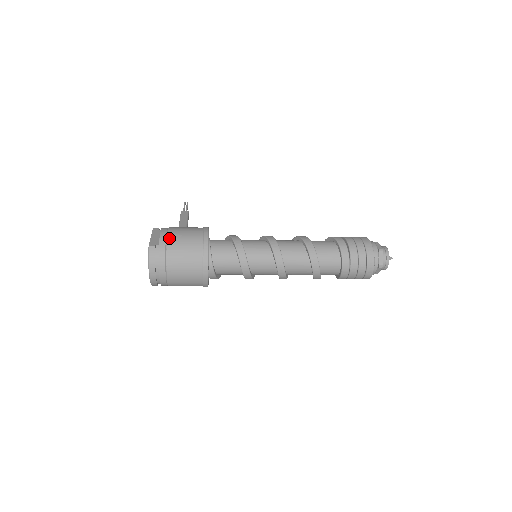
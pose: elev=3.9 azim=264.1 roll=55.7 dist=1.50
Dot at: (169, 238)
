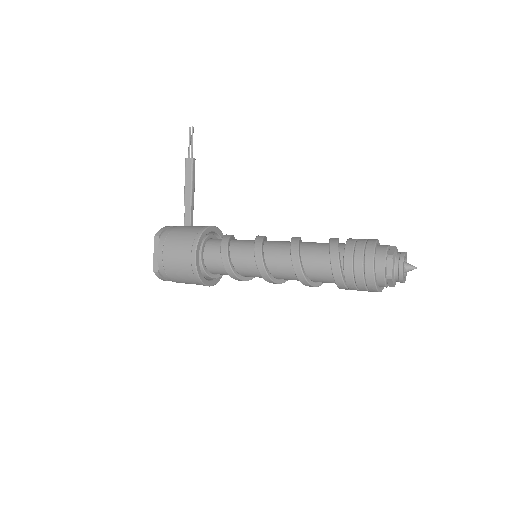
Dot at: (165, 267)
